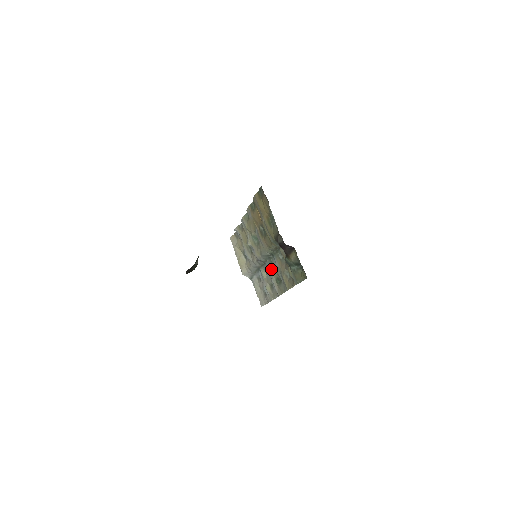
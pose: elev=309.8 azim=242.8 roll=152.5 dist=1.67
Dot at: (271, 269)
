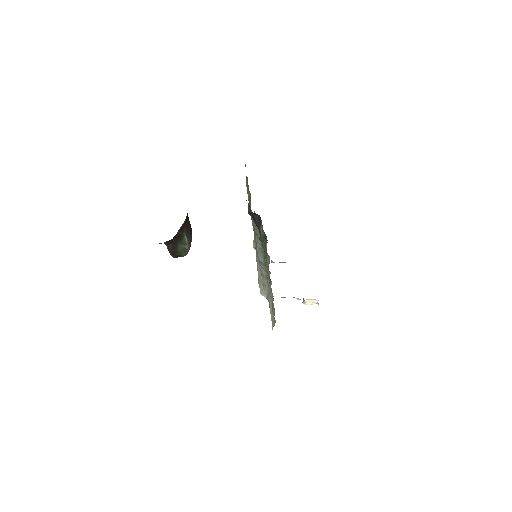
Dot at: occluded
